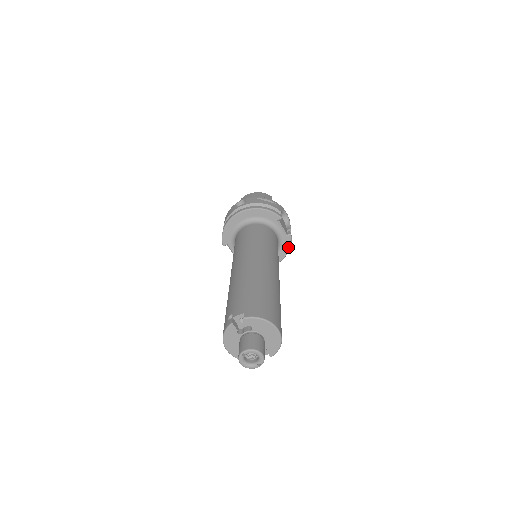
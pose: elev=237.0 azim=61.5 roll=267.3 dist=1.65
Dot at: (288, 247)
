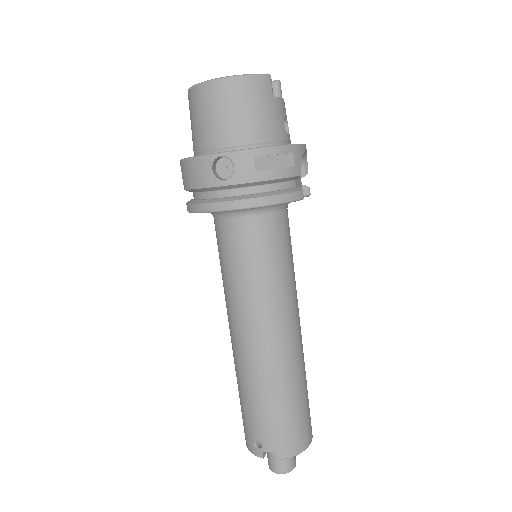
Dot at: occluded
